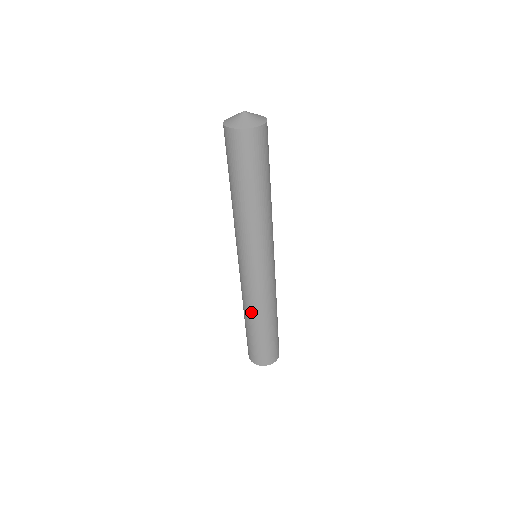
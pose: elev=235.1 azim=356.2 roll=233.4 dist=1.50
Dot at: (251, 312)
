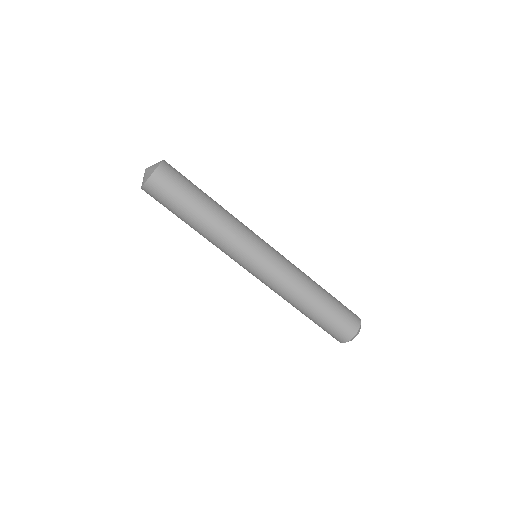
Dot at: (288, 302)
